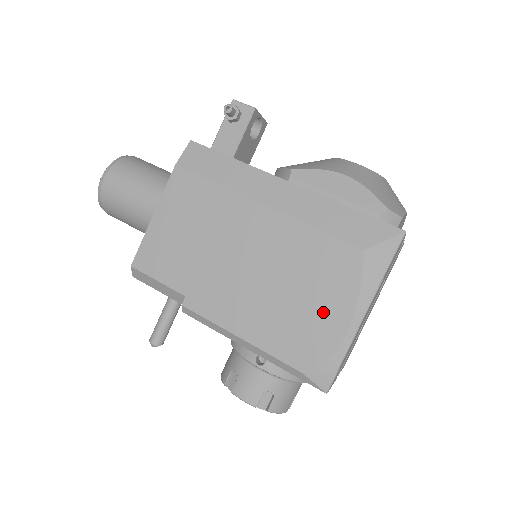
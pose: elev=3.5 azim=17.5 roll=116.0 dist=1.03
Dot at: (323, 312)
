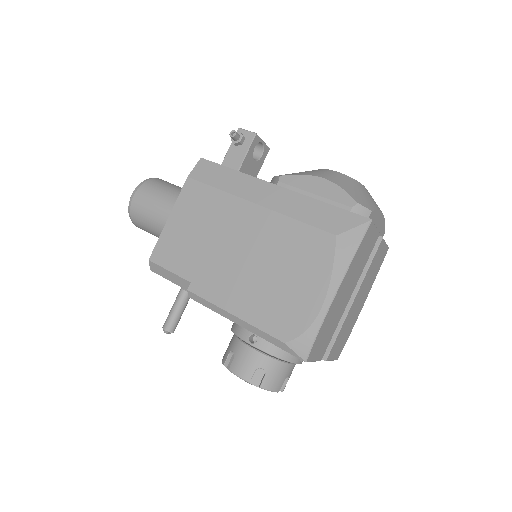
Dot at: (302, 290)
